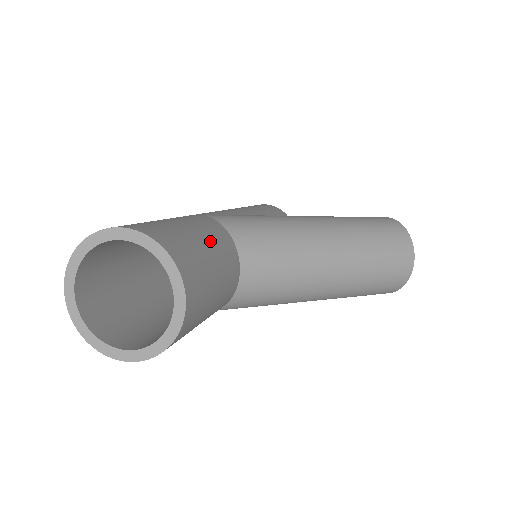
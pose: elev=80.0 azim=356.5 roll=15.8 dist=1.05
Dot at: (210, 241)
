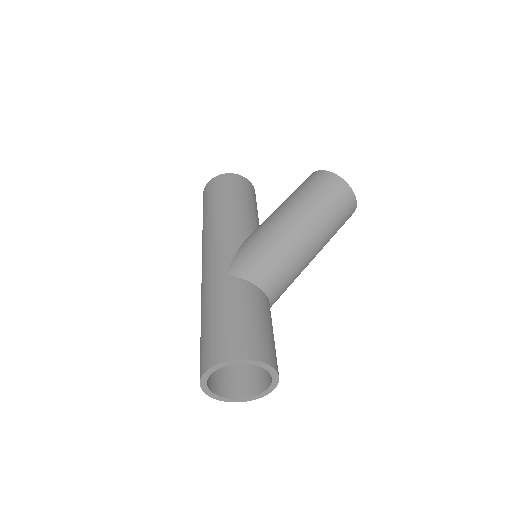
Dot at: (256, 312)
